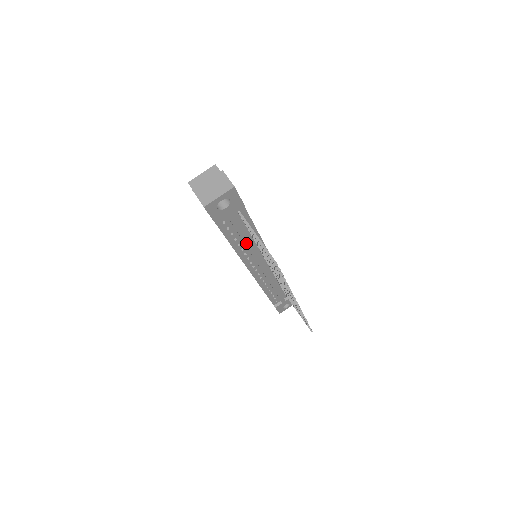
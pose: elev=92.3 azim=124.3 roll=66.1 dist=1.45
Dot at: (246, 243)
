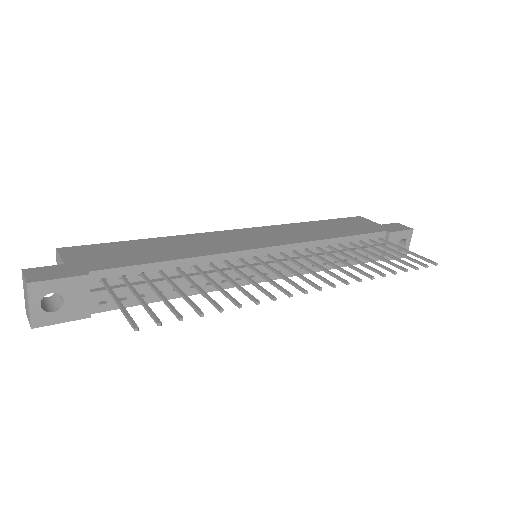
Dot at: (178, 283)
